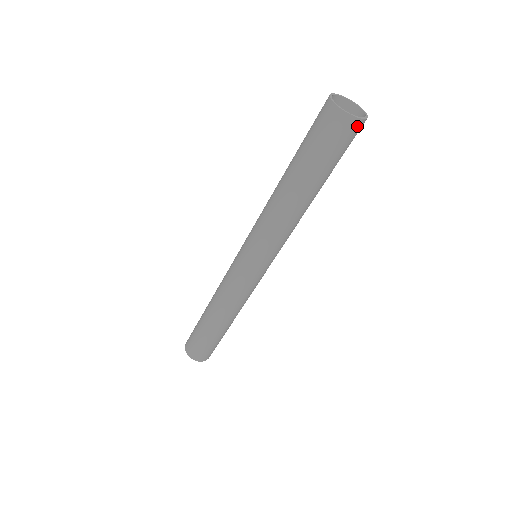
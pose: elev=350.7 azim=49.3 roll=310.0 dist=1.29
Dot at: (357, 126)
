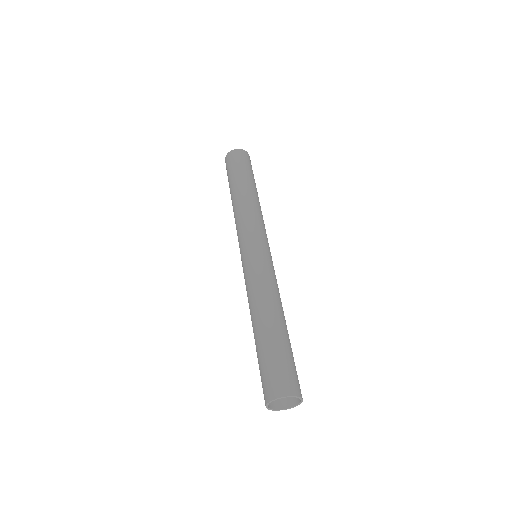
Dot at: occluded
